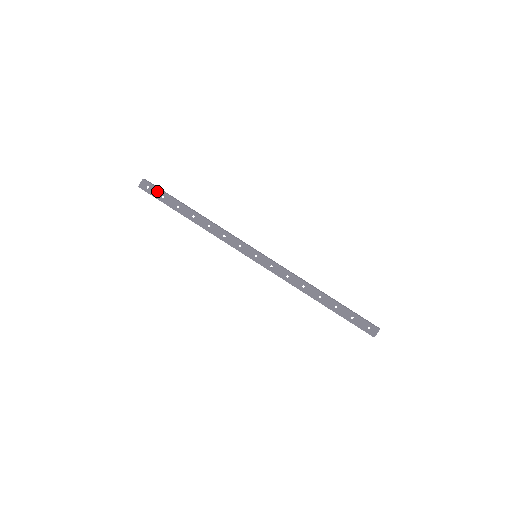
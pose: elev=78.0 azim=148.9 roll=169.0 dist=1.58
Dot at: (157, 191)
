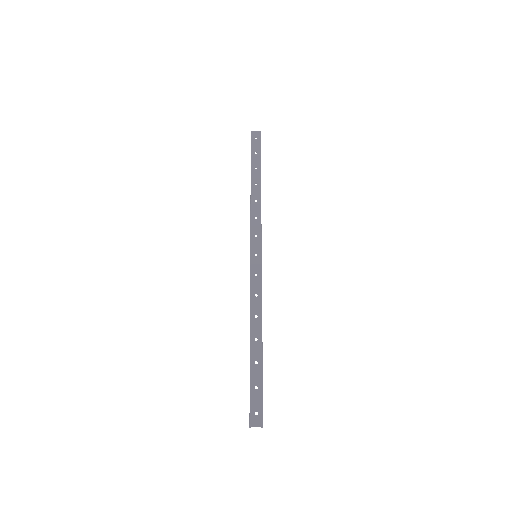
Dot at: (258, 146)
